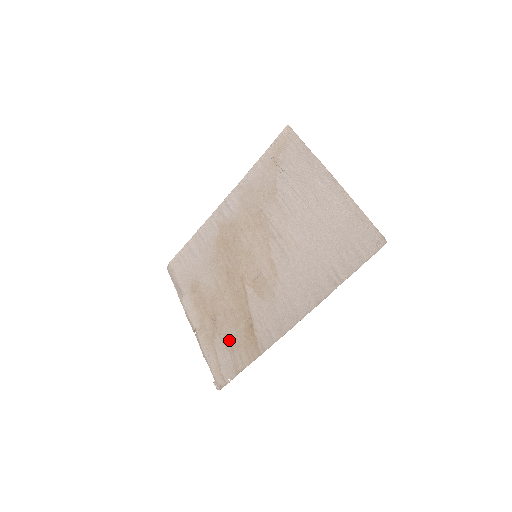
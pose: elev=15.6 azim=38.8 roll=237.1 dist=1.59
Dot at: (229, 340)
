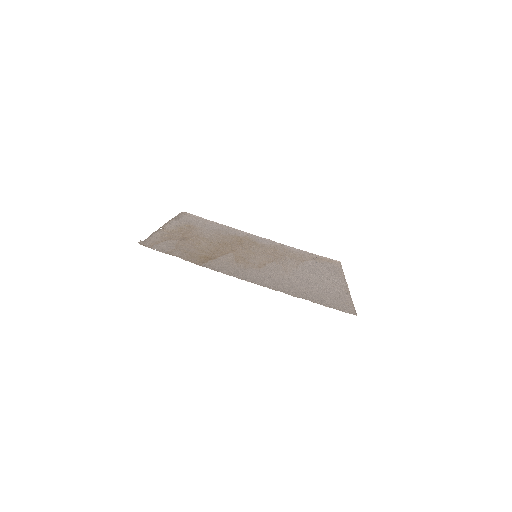
Dot at: (184, 247)
